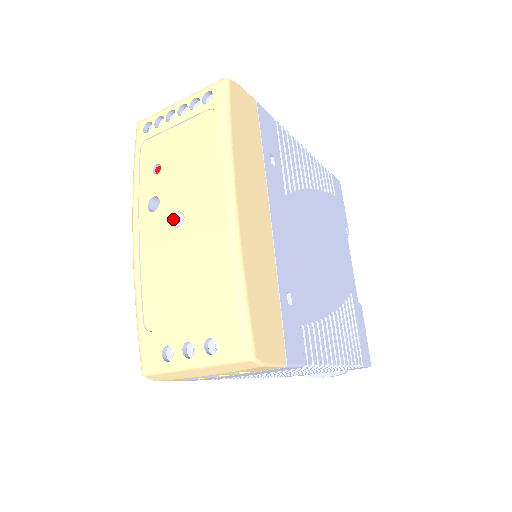
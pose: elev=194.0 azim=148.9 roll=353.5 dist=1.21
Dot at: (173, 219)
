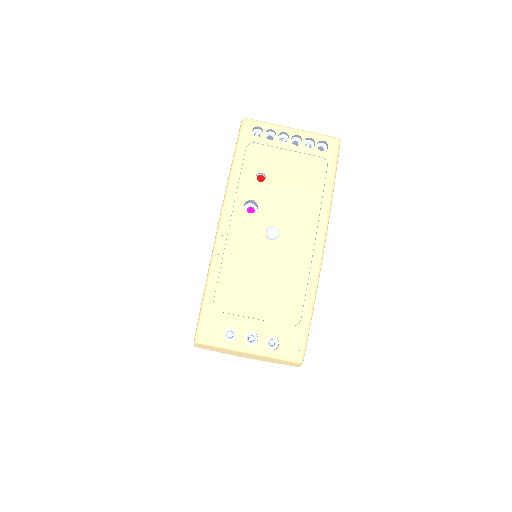
Dot at: (267, 230)
